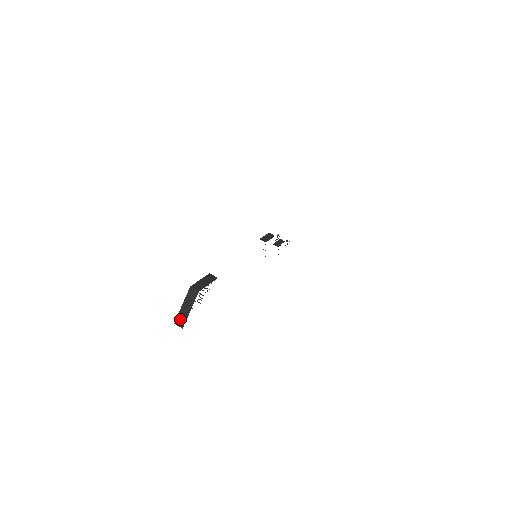
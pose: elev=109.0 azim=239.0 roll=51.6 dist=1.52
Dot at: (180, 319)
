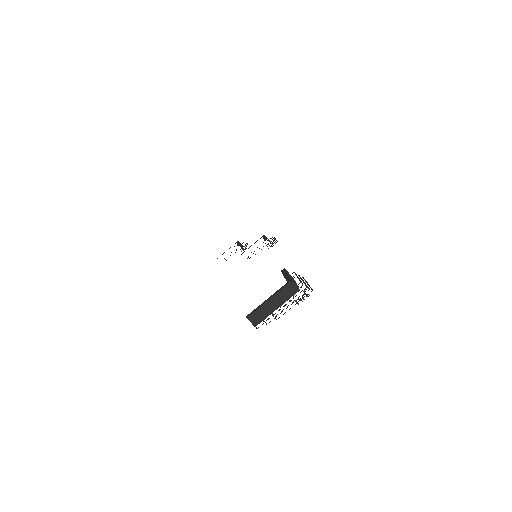
Dot at: (258, 315)
